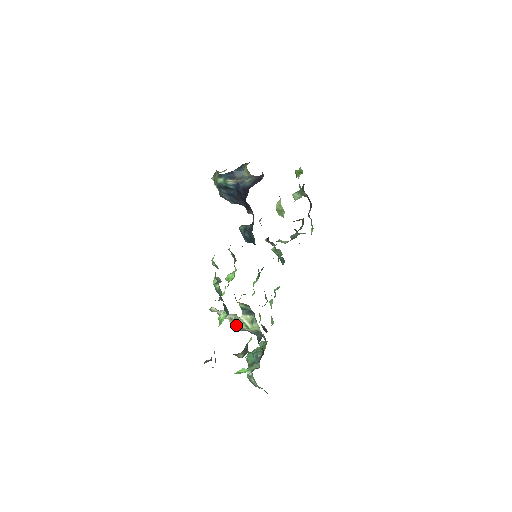
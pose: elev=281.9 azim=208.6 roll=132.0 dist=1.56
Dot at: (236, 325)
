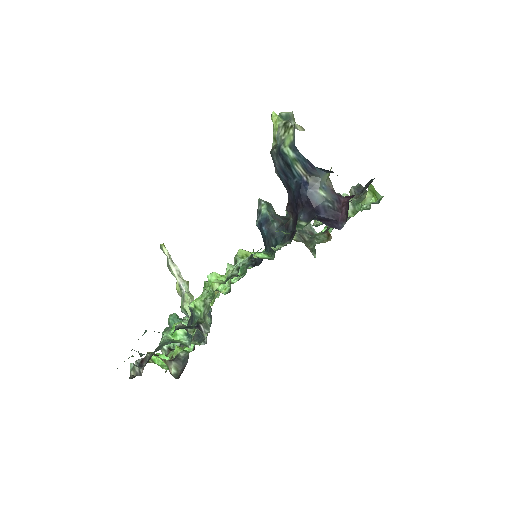
Dot at: (183, 308)
